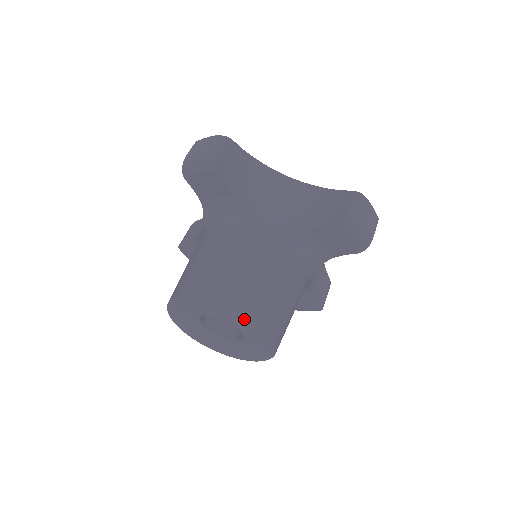
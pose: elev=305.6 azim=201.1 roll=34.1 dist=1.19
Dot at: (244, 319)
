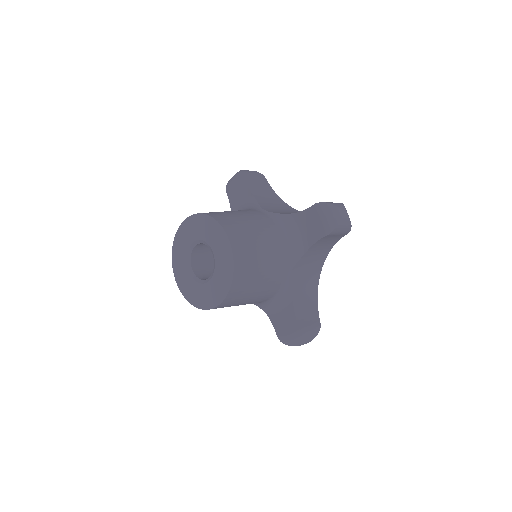
Dot at: (217, 230)
